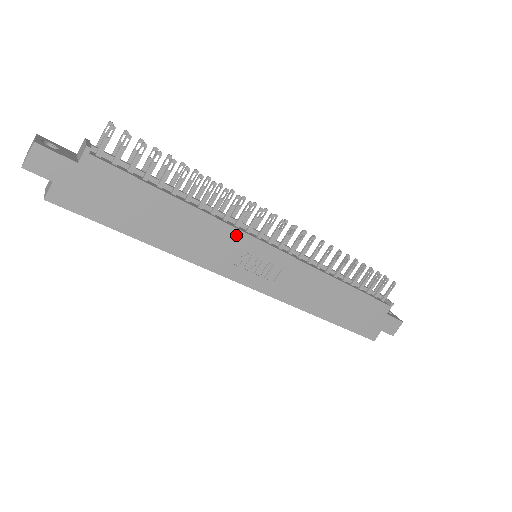
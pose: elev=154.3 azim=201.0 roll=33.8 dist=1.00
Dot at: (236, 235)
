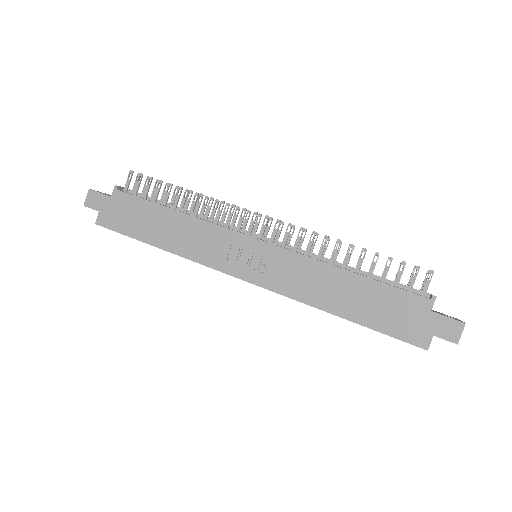
Dot at: (223, 232)
